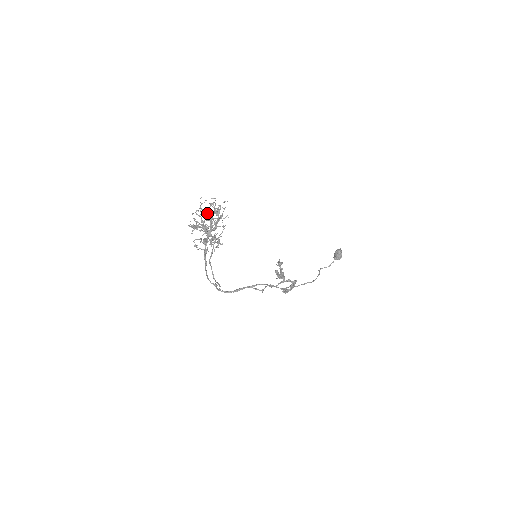
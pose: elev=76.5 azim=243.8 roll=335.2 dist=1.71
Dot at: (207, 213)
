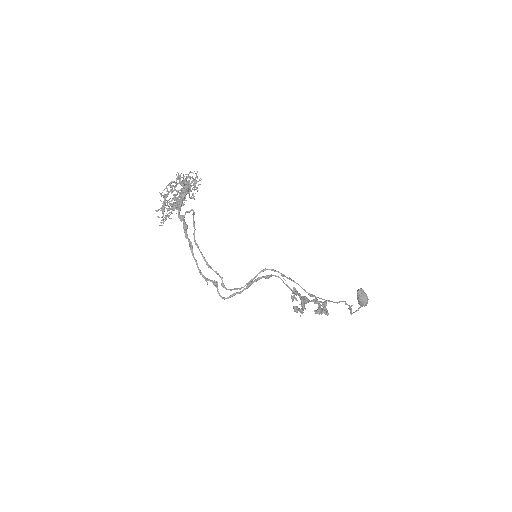
Dot at: (174, 197)
